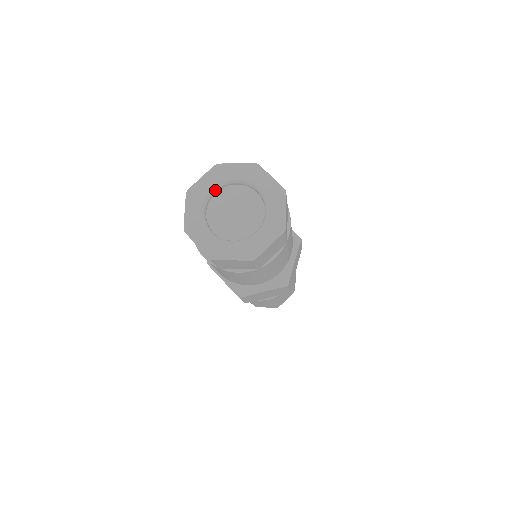
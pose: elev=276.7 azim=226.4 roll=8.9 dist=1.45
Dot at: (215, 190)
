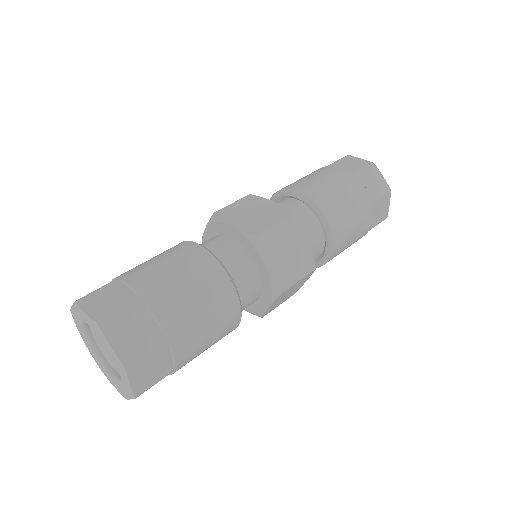
Dot at: (87, 334)
